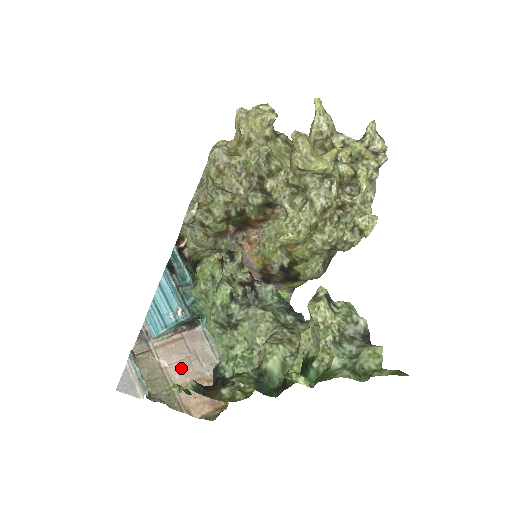
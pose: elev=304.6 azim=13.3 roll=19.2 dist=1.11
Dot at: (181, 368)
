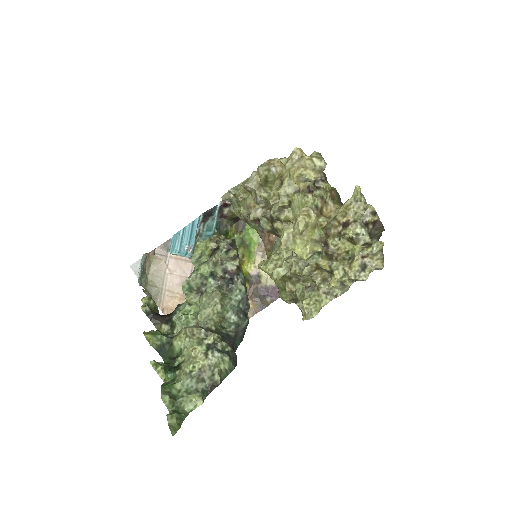
Dot at: (177, 281)
